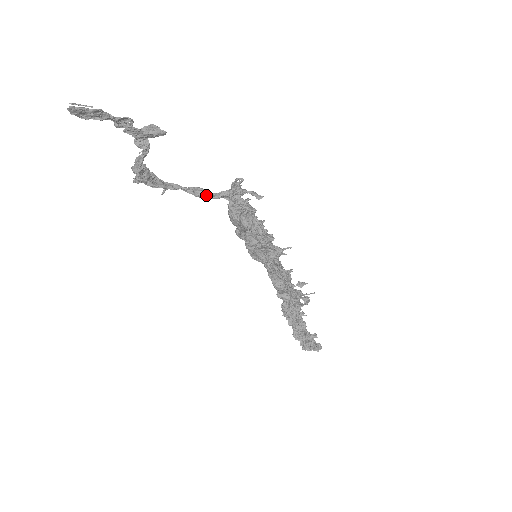
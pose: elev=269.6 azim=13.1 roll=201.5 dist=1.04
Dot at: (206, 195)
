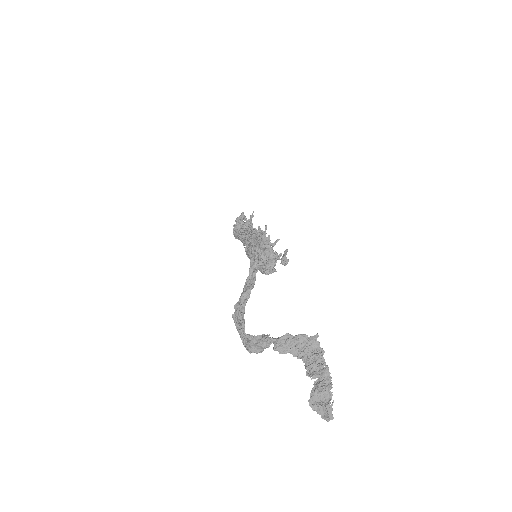
Dot at: (253, 286)
